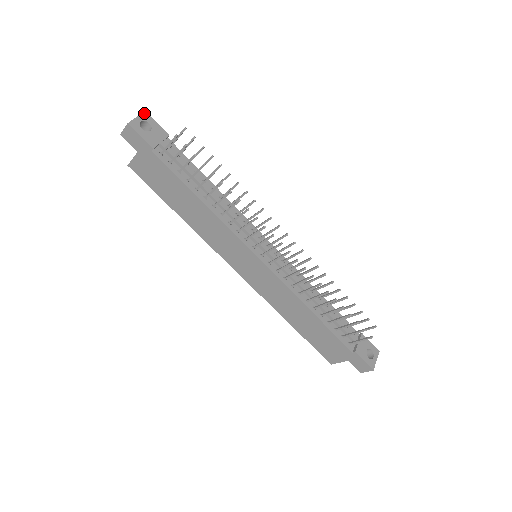
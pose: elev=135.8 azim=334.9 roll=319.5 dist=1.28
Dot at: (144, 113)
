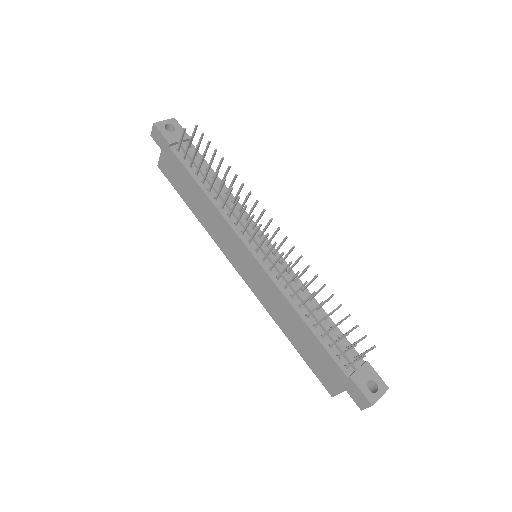
Dot at: (173, 119)
